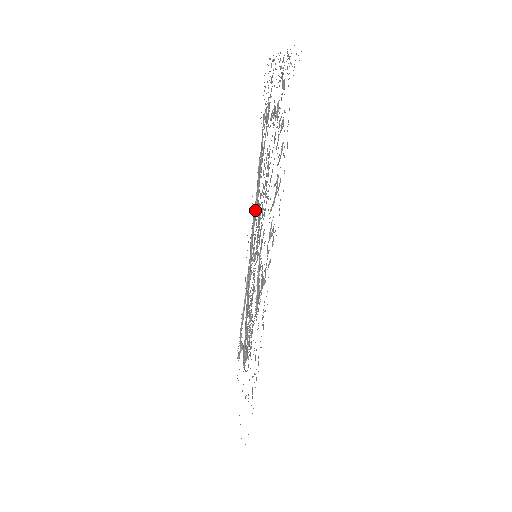
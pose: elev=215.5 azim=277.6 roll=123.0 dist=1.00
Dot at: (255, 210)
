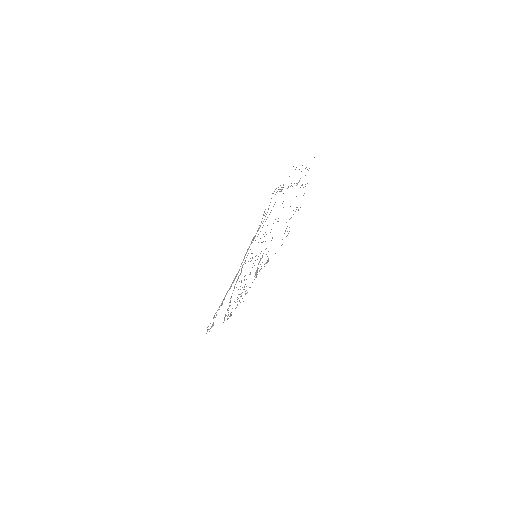
Dot at: (254, 238)
